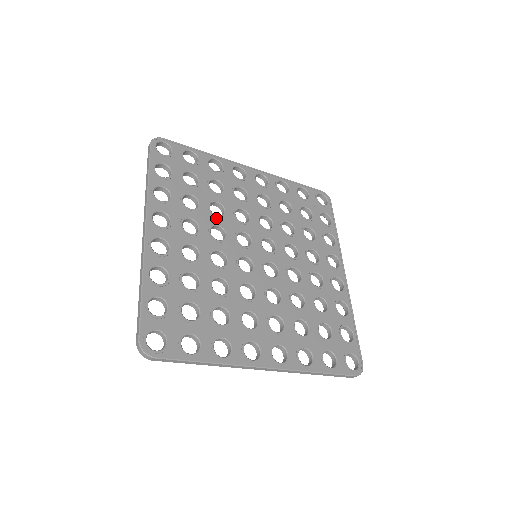
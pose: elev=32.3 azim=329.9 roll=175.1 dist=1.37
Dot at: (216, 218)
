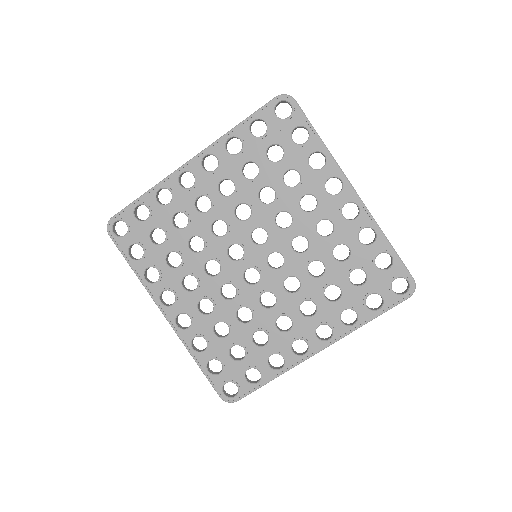
Dot at: (201, 255)
